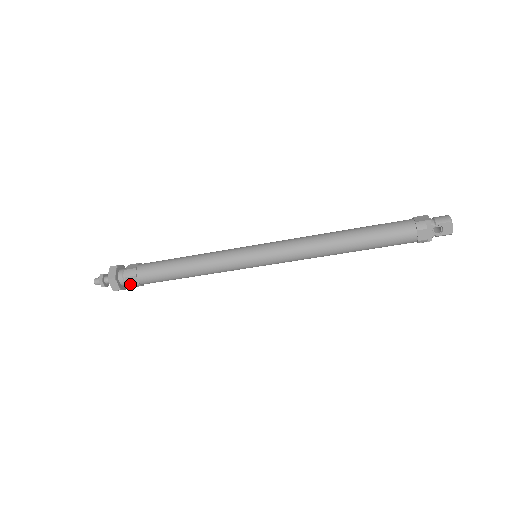
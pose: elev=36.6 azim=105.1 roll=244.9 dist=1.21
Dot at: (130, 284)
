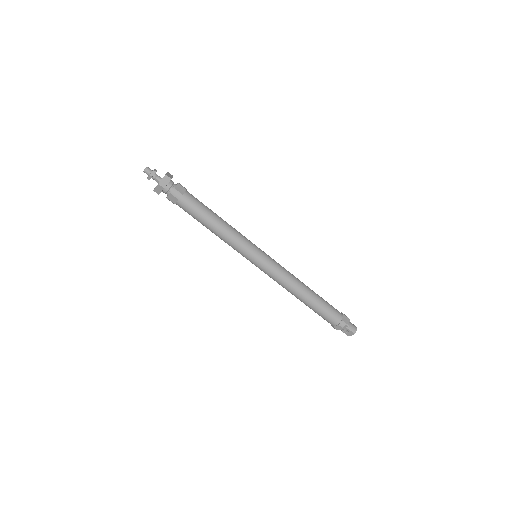
Dot at: (169, 198)
